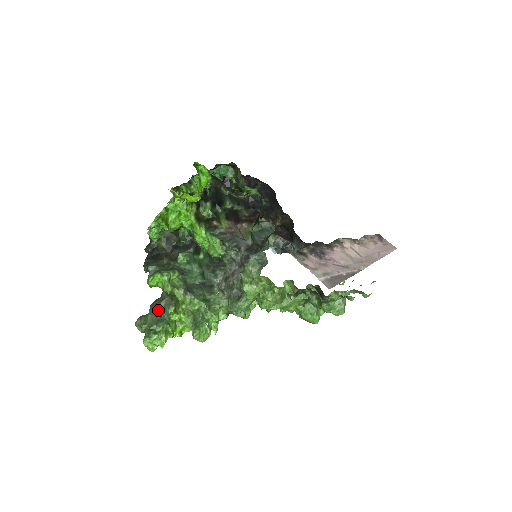
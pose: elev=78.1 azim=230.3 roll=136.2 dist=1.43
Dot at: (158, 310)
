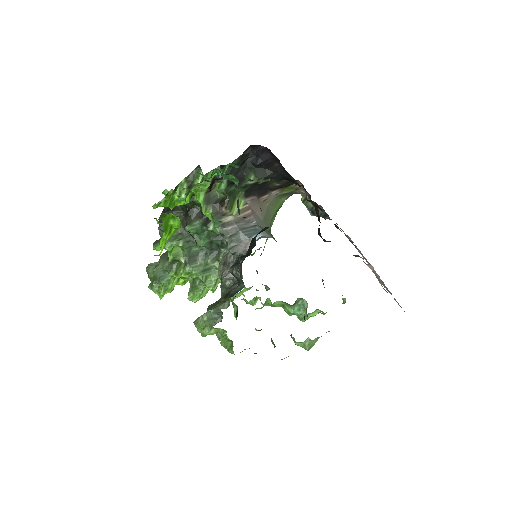
Dot at: (163, 267)
